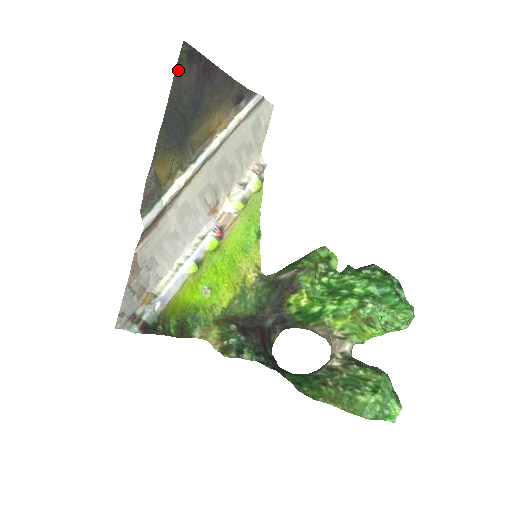
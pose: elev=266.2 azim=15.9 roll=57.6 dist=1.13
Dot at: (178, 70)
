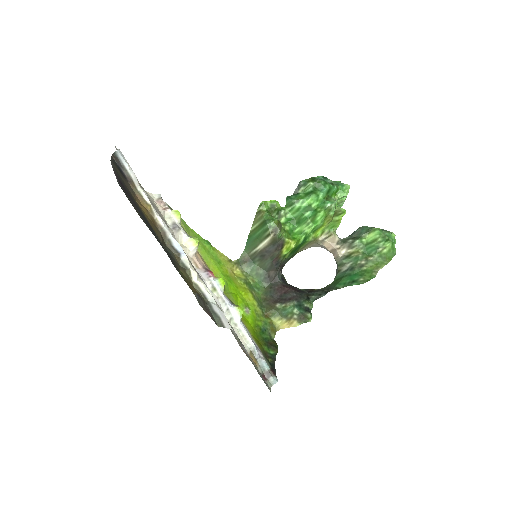
Dot at: occluded
